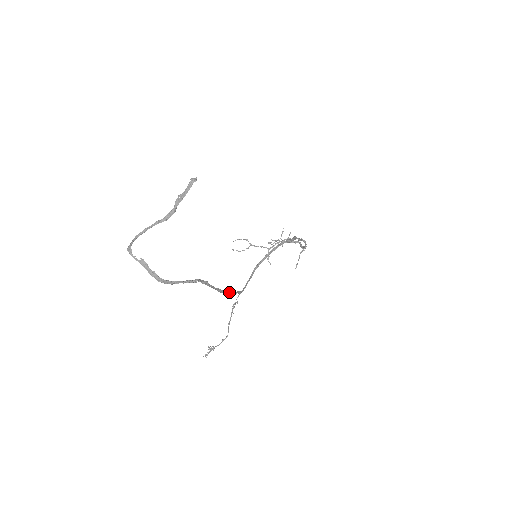
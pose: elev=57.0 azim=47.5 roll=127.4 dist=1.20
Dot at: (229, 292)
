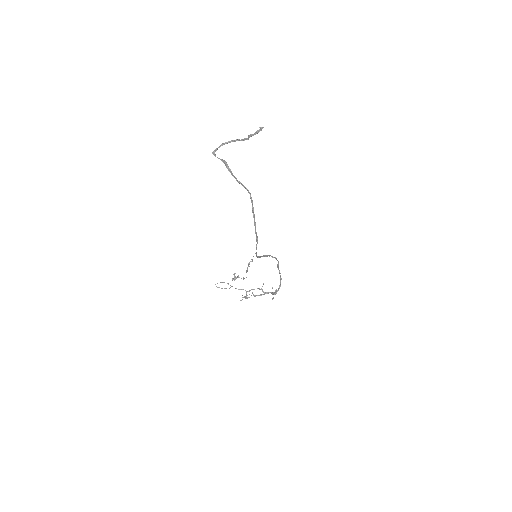
Dot at: (256, 234)
